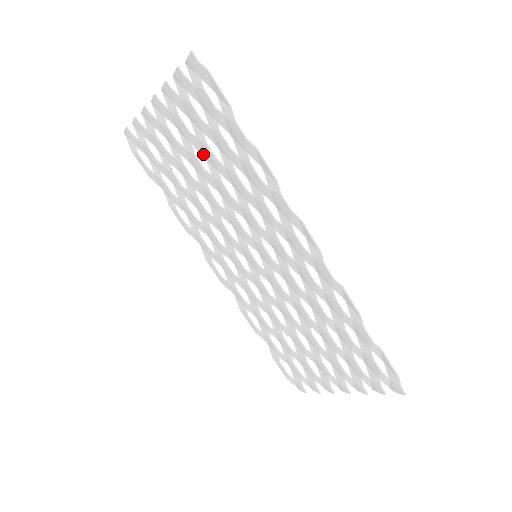
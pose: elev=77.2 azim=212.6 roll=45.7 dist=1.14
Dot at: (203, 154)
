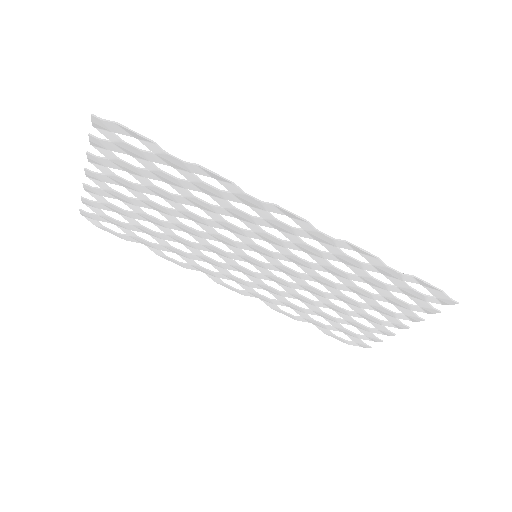
Dot at: (157, 195)
